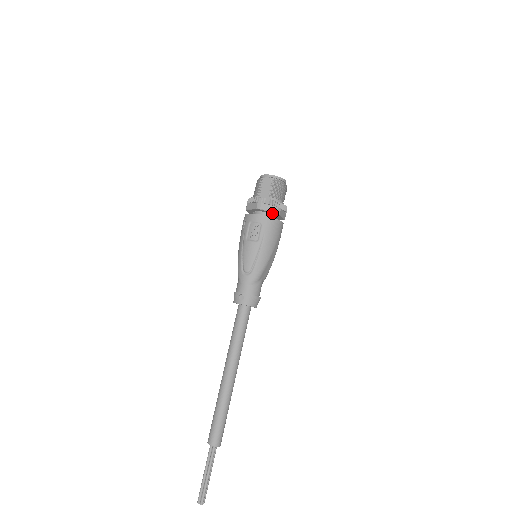
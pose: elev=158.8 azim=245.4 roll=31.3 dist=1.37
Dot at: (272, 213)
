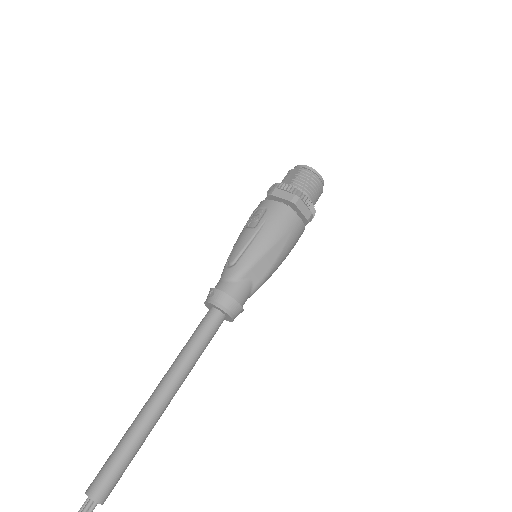
Dot at: (287, 202)
